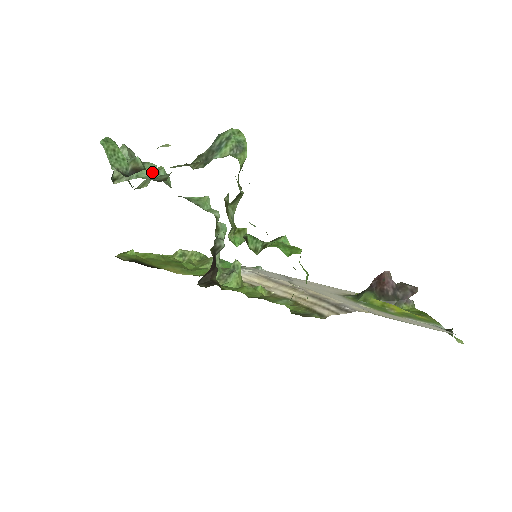
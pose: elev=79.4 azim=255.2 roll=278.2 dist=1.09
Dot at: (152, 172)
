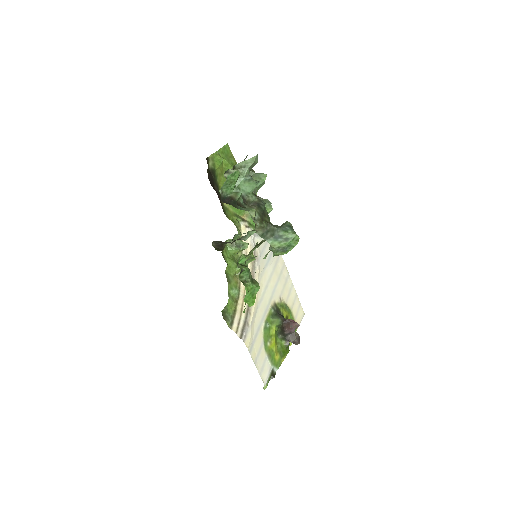
Dot at: (249, 188)
